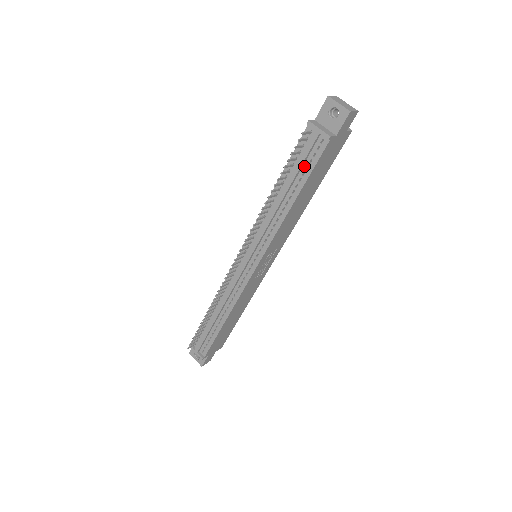
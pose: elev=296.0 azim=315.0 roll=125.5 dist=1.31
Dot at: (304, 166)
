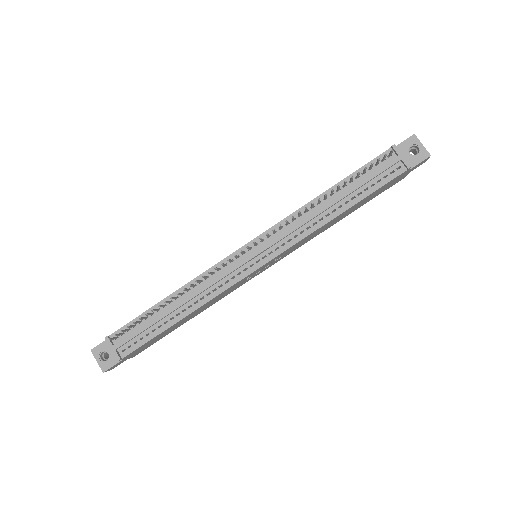
Dot at: (370, 182)
